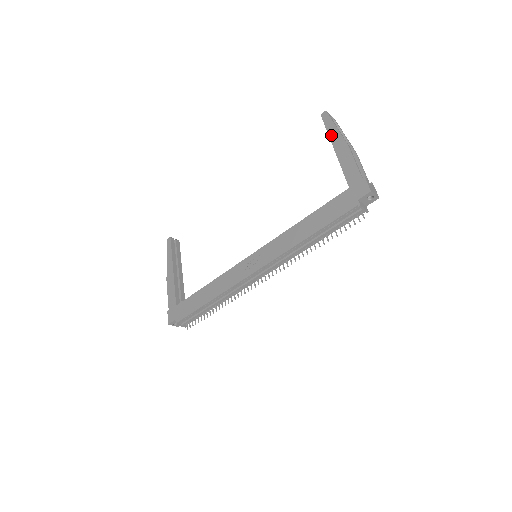
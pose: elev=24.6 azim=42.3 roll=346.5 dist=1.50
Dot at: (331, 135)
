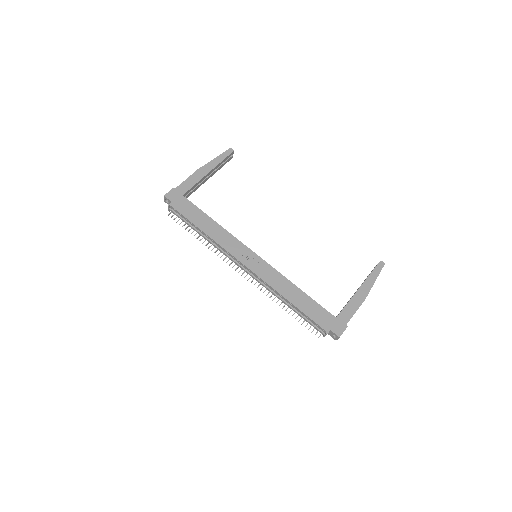
Dot at: (368, 279)
